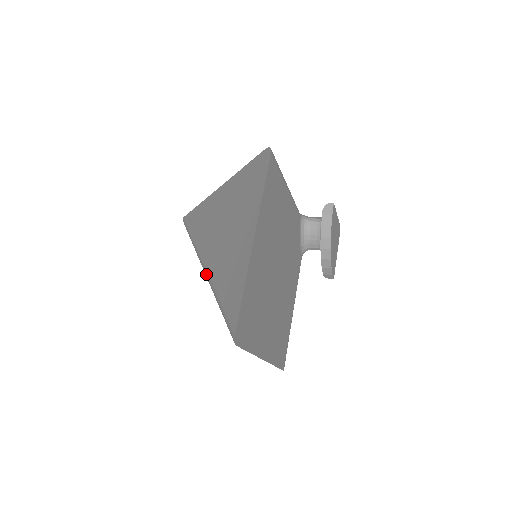
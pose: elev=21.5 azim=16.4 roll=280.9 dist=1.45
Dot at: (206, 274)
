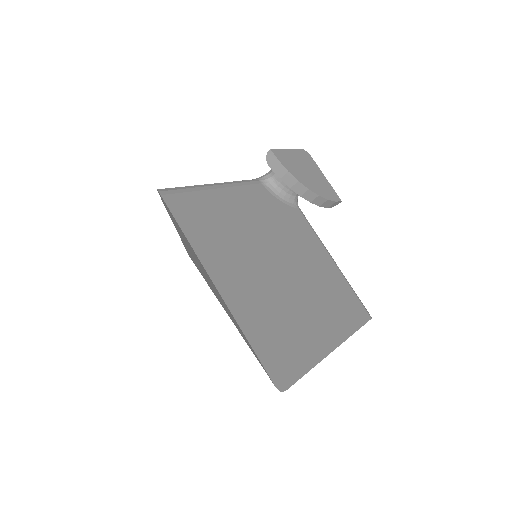
Dot at: occluded
